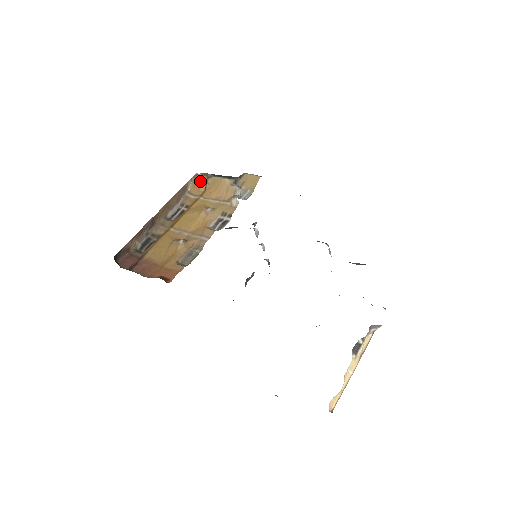
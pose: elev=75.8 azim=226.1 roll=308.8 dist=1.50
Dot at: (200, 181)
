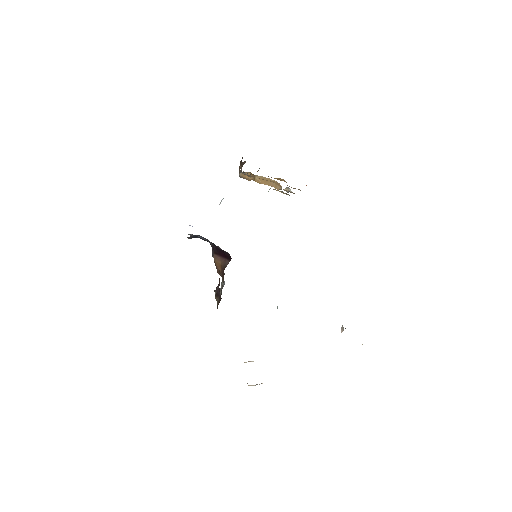
Dot at: occluded
